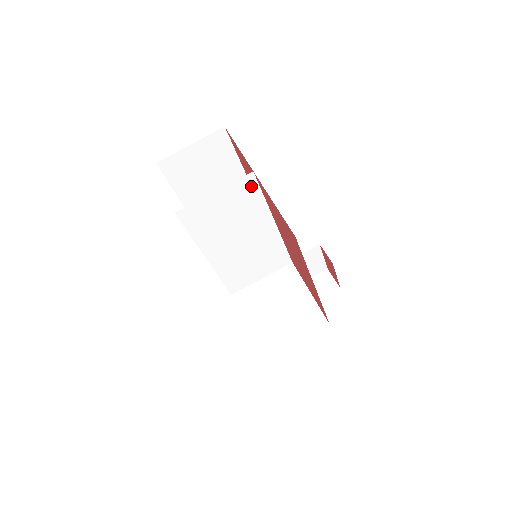
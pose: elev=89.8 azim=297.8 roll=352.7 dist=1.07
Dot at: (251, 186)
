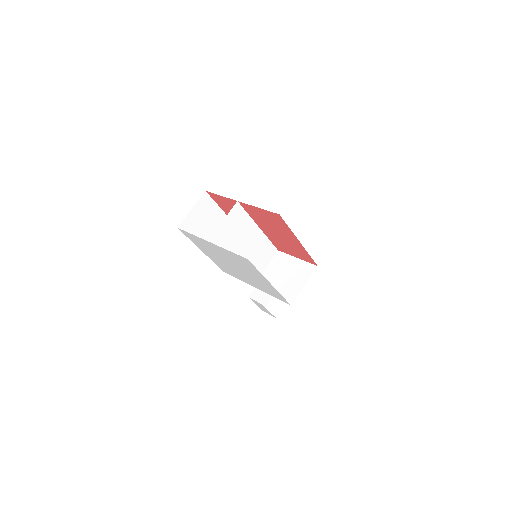
Dot at: (239, 210)
